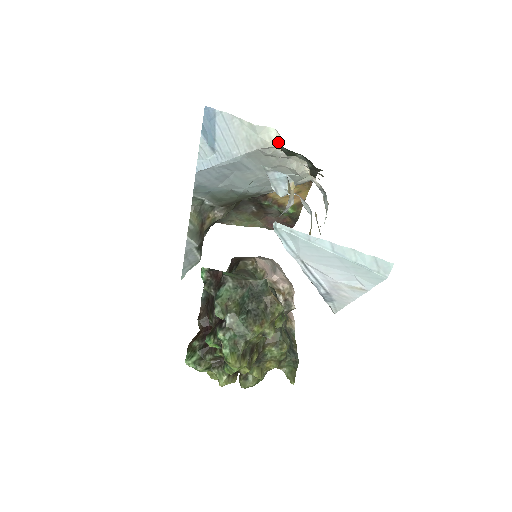
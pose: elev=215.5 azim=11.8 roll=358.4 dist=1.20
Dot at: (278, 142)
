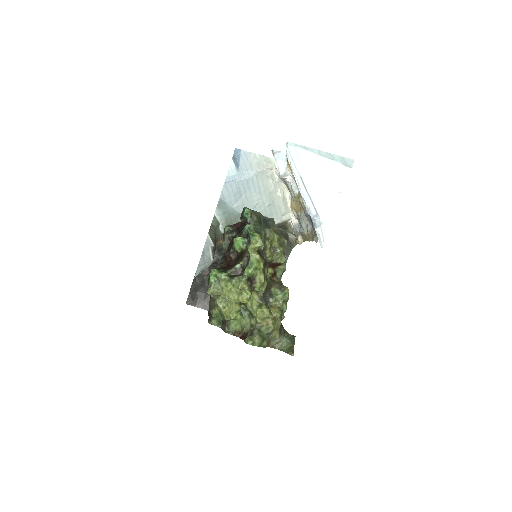
Dot at: occluded
